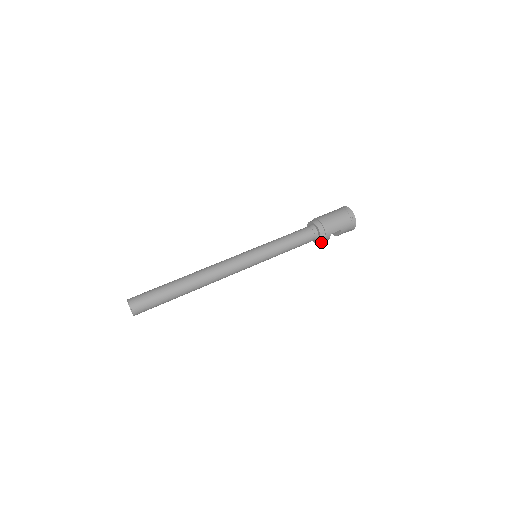
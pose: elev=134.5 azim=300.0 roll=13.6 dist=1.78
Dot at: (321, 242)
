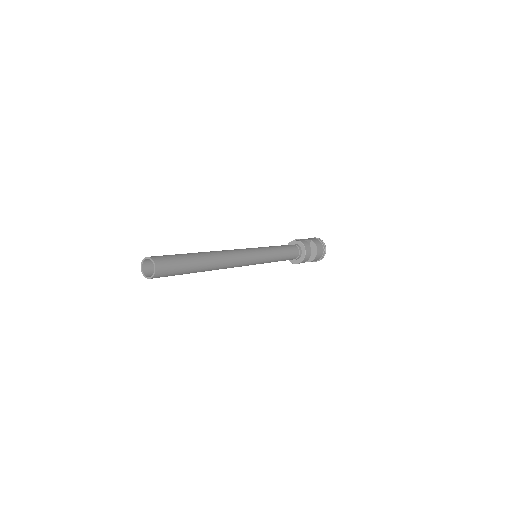
Dot at: (305, 247)
